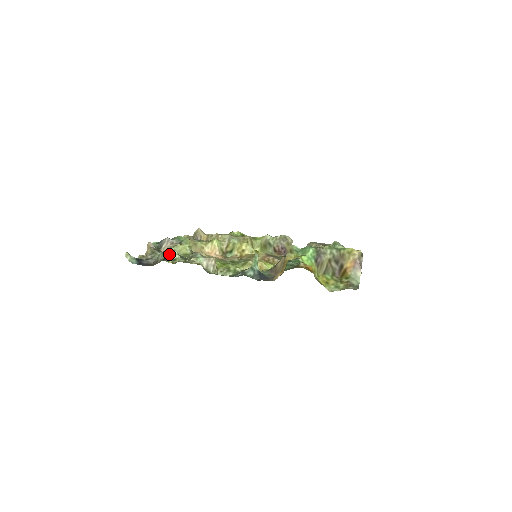
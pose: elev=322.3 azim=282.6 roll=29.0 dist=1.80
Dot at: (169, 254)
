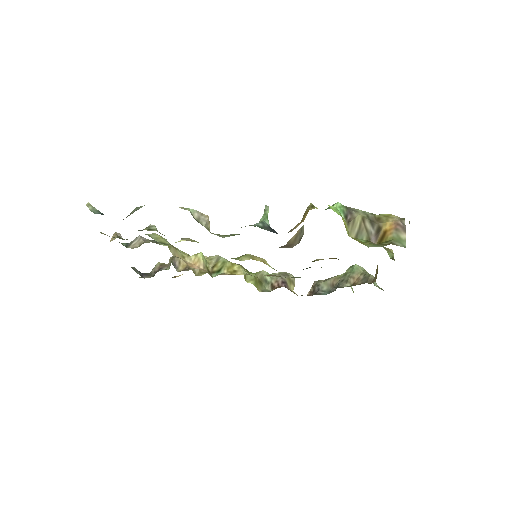
Dot at: (143, 229)
